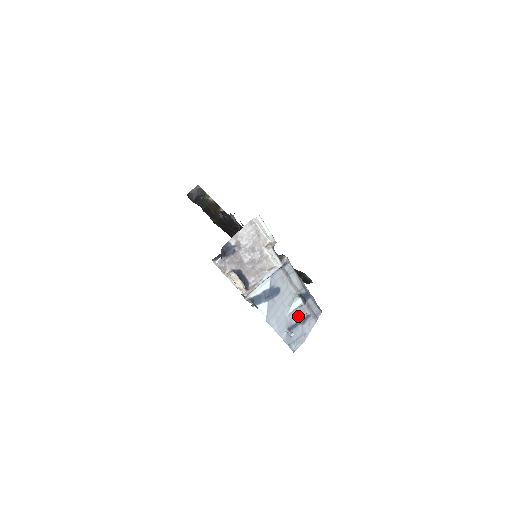
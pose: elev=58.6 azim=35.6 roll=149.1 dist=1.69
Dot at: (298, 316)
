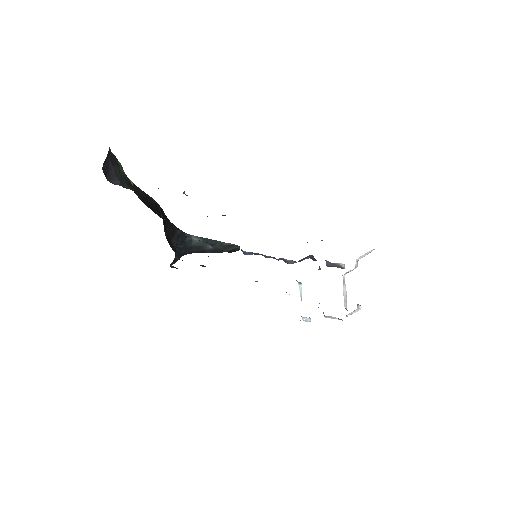
Dot at: occluded
